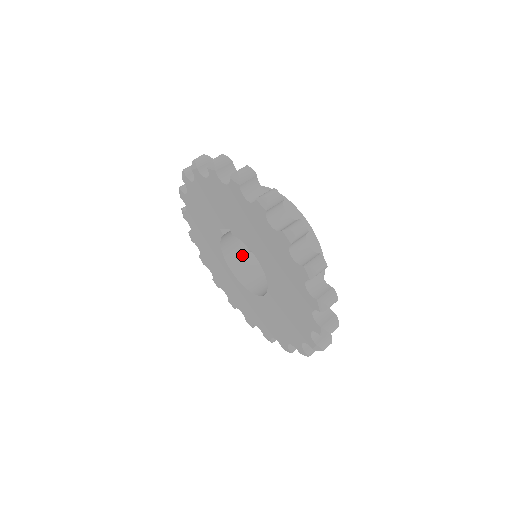
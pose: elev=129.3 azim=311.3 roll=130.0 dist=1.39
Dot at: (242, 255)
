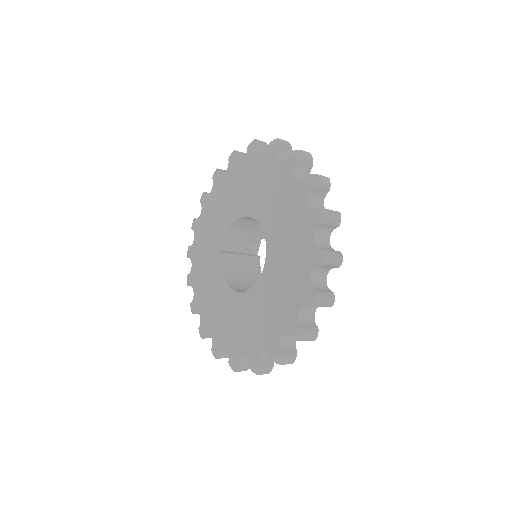
Dot at: occluded
